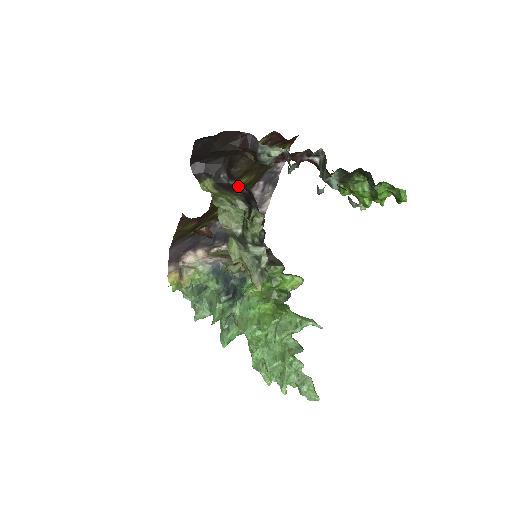
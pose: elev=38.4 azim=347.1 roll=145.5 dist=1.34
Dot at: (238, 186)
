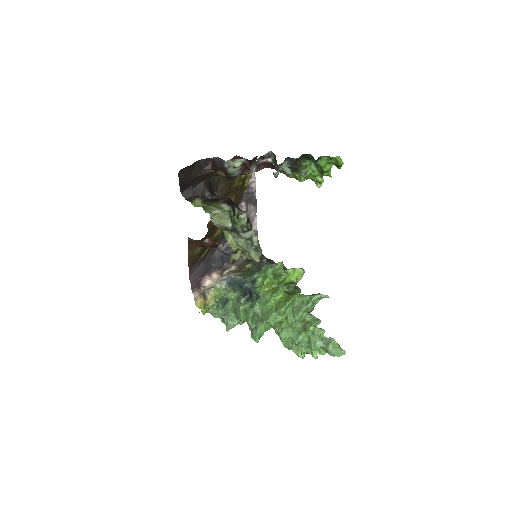
Dot at: (220, 198)
